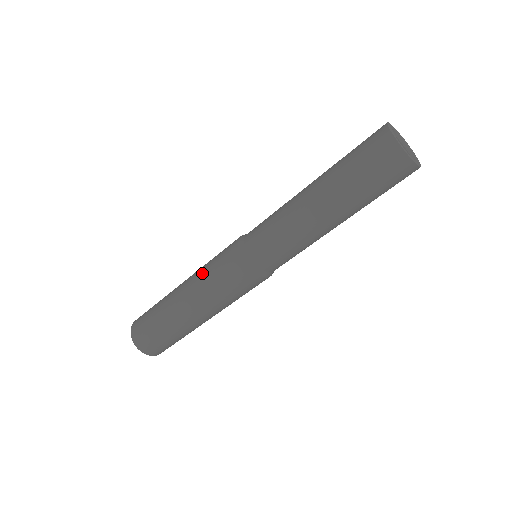
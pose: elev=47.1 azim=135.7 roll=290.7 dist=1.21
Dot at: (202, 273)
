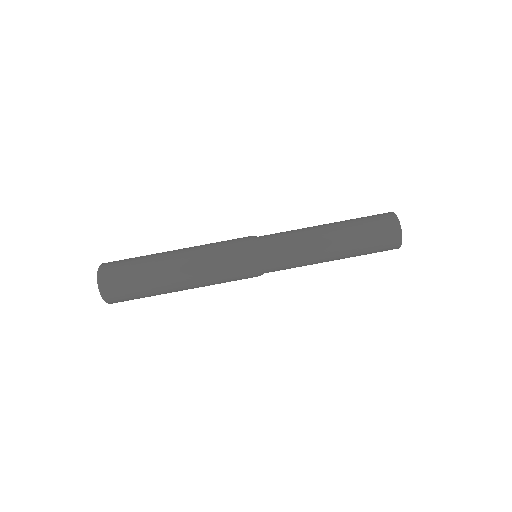
Dot at: (209, 254)
